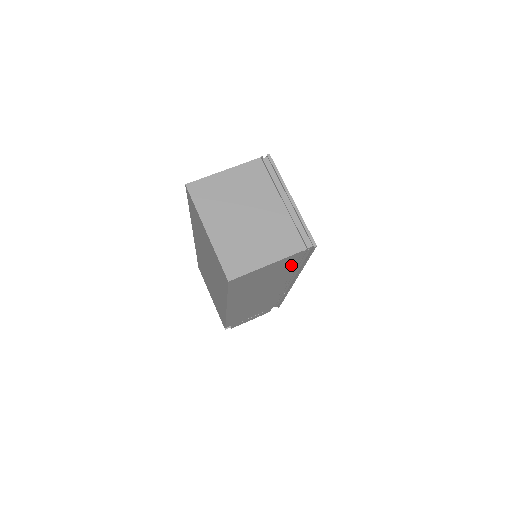
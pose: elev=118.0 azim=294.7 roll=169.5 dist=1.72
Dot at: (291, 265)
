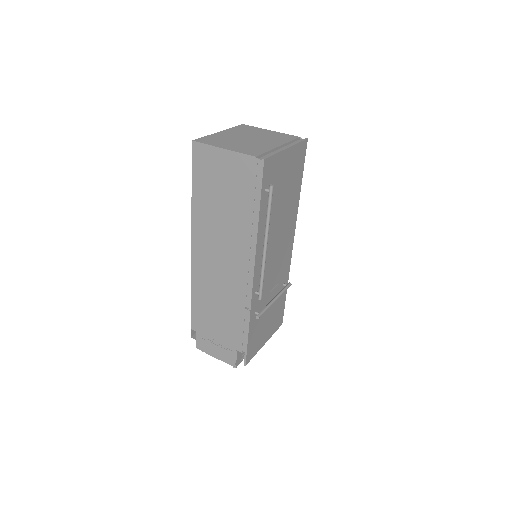
Dot at: (245, 191)
